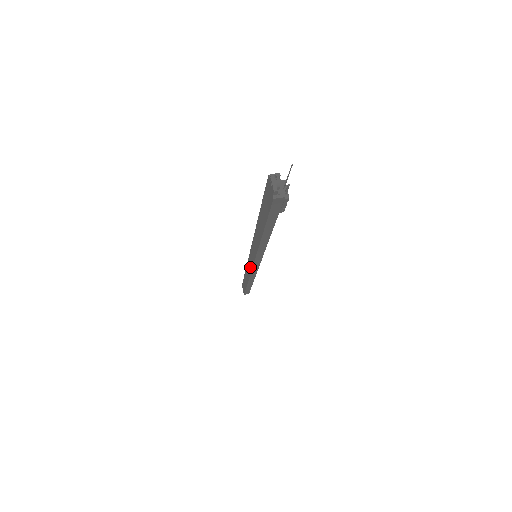
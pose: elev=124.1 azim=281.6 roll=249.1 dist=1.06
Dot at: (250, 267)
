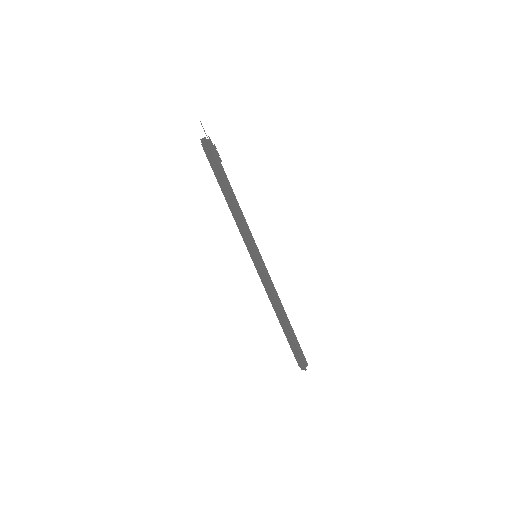
Dot at: (264, 278)
